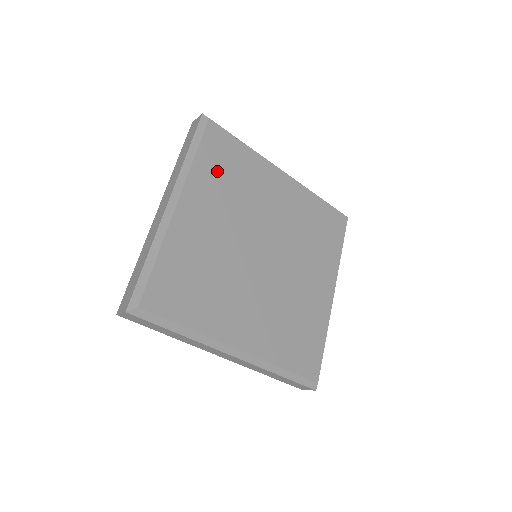
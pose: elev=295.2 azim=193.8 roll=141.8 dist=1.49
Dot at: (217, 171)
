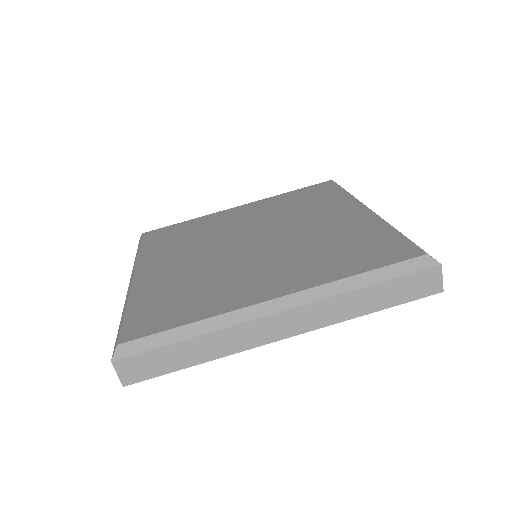
Dot at: (165, 244)
